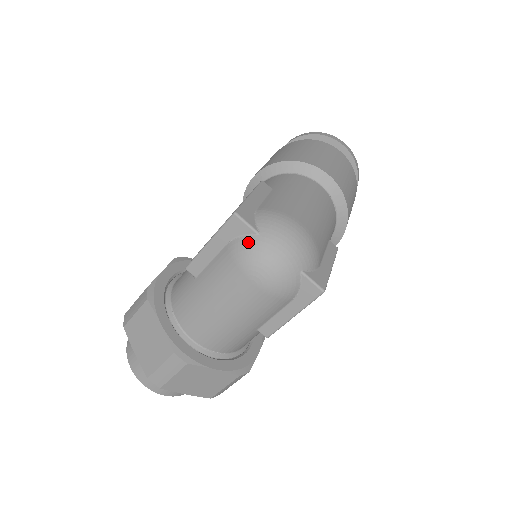
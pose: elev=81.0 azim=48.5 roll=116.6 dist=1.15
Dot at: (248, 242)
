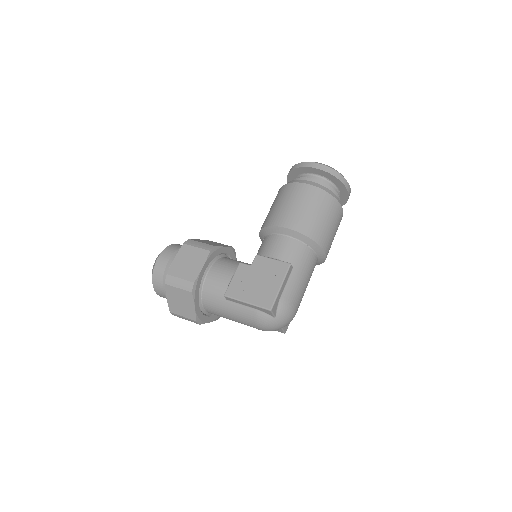
Dot at: (268, 318)
